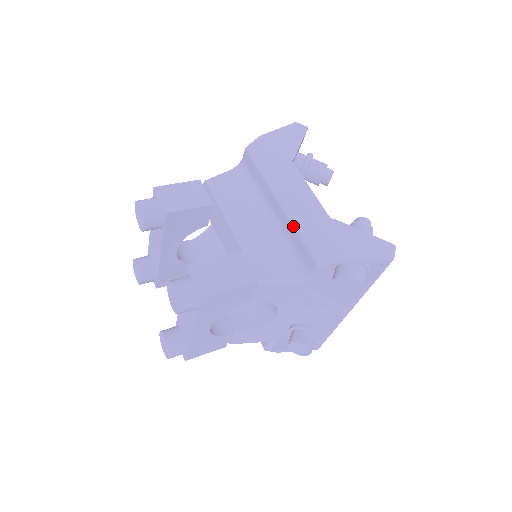
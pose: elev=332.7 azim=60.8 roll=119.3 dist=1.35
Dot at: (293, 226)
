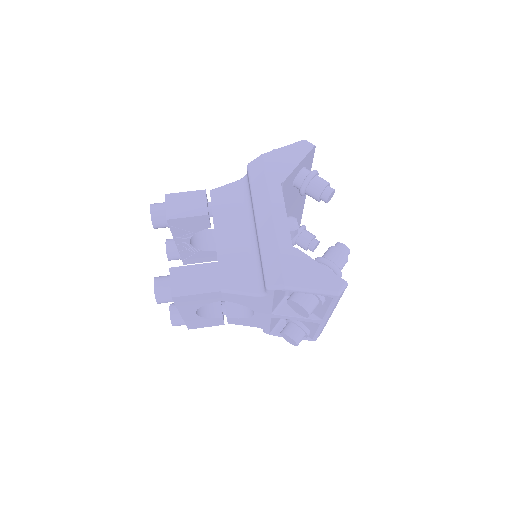
Dot at: (260, 248)
